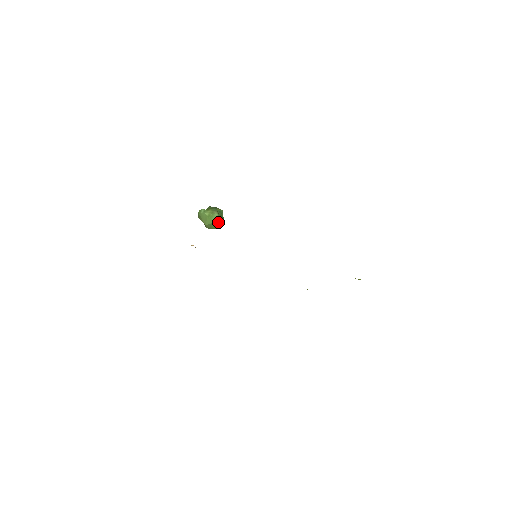
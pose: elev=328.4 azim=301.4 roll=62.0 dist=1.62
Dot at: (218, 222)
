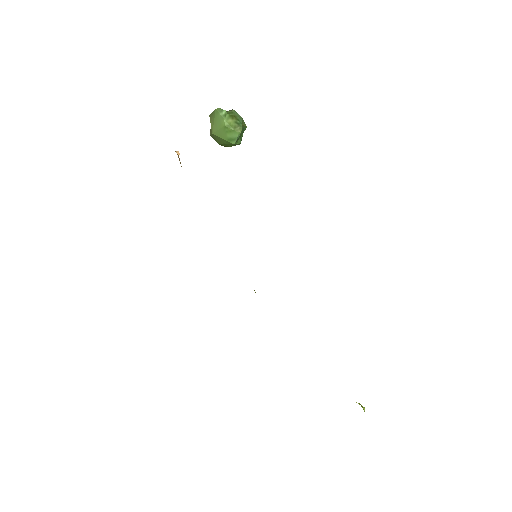
Dot at: (232, 143)
